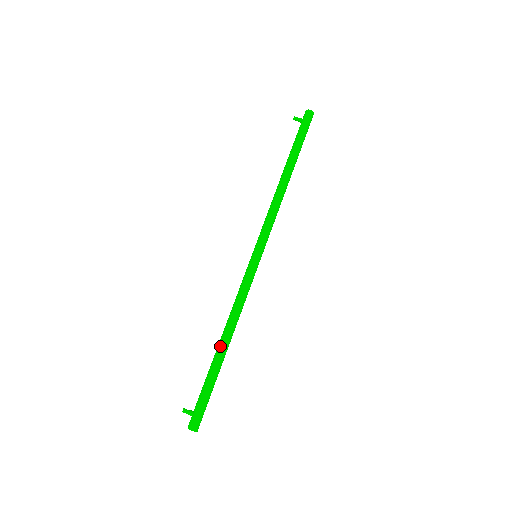
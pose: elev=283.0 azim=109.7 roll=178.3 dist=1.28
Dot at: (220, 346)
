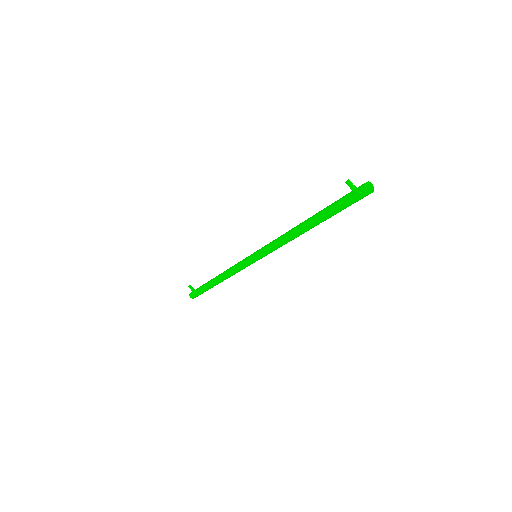
Dot at: (214, 281)
